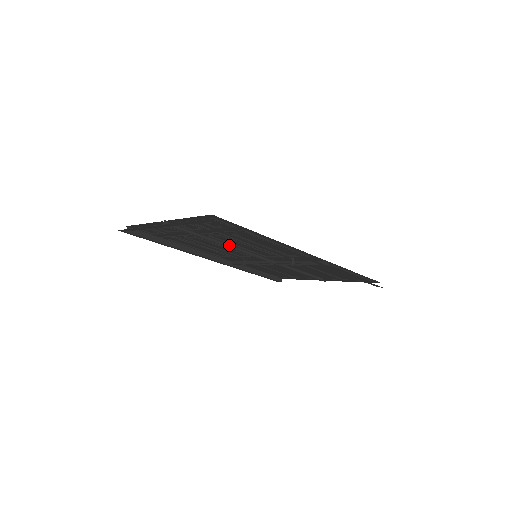
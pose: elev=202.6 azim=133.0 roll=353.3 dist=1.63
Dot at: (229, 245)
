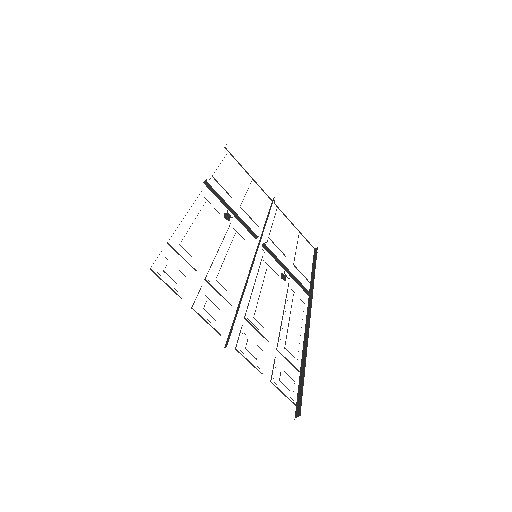
Dot at: occluded
